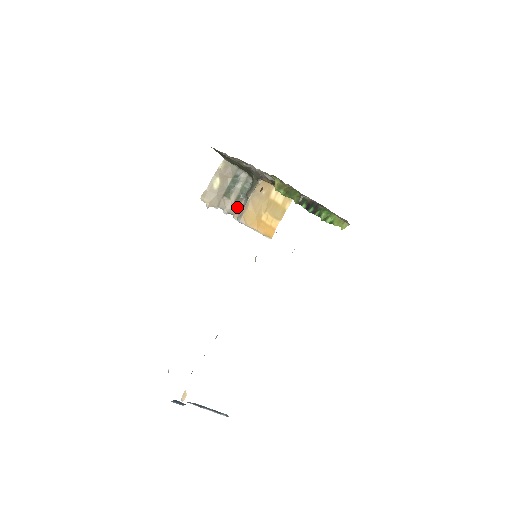
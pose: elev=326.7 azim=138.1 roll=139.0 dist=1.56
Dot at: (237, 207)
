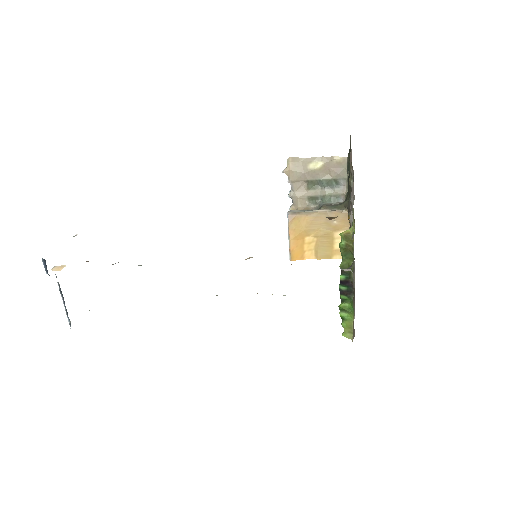
Dot at: (304, 203)
